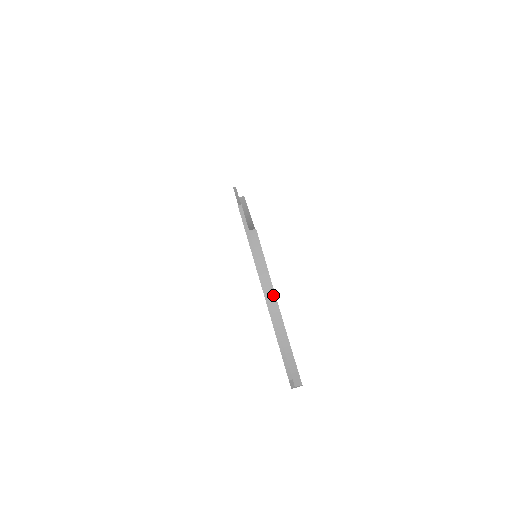
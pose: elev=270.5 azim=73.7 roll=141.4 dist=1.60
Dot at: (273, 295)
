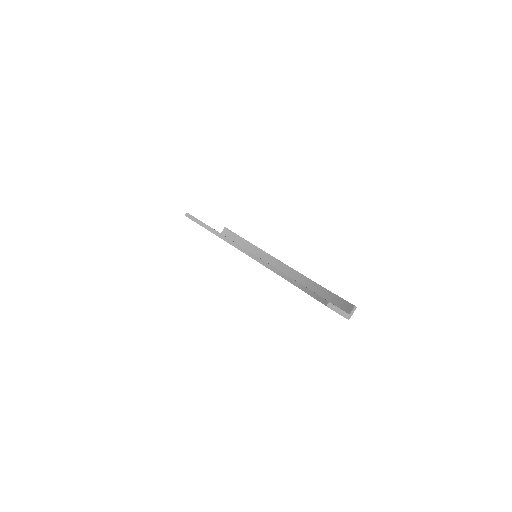
Dot at: (281, 265)
